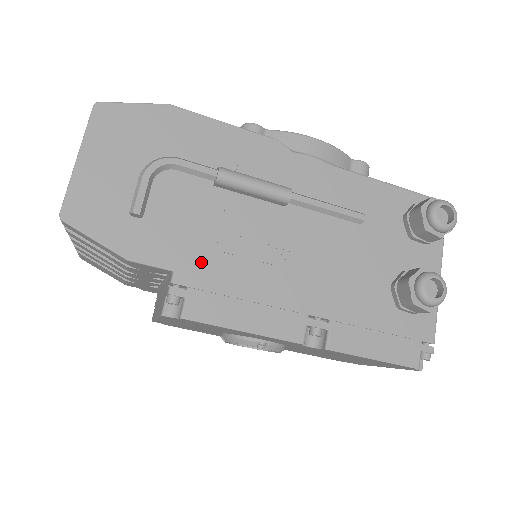
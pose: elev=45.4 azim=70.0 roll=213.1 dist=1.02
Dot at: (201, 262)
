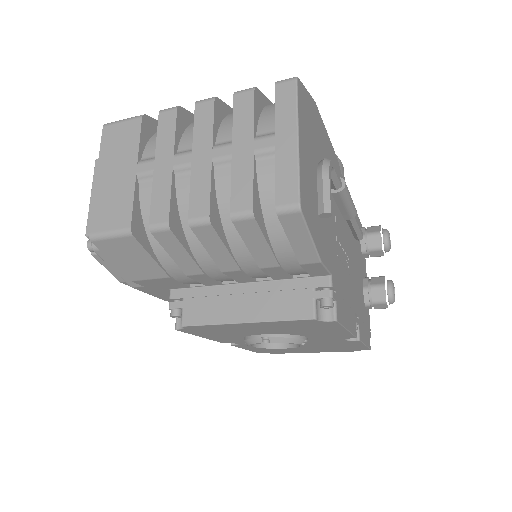
Dot at: (336, 266)
